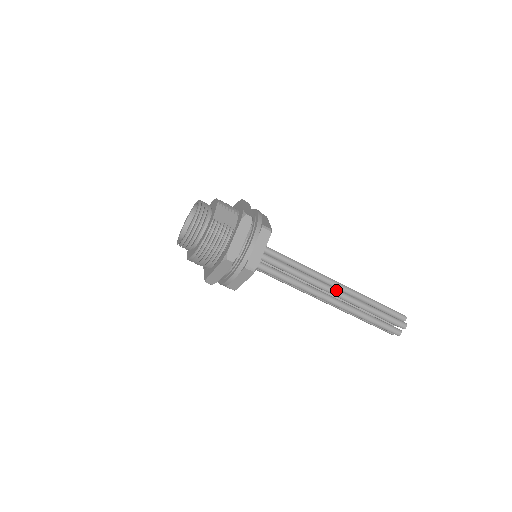
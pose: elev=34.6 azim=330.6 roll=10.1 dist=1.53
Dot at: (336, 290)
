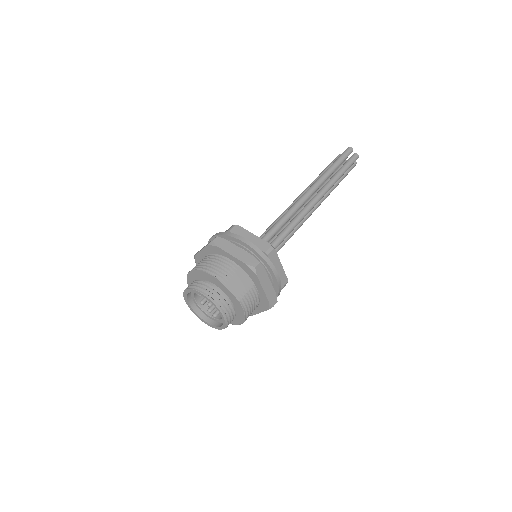
Dot at: (315, 202)
